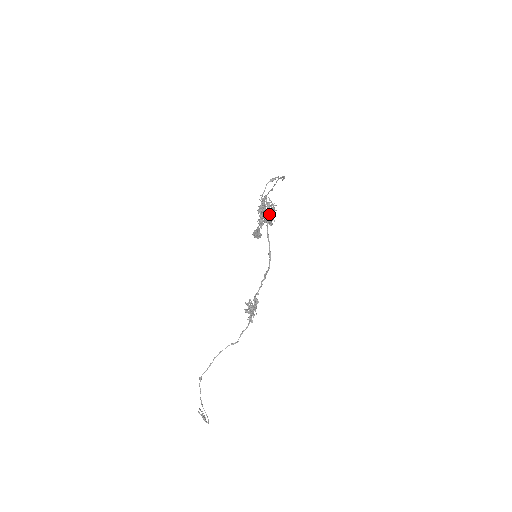
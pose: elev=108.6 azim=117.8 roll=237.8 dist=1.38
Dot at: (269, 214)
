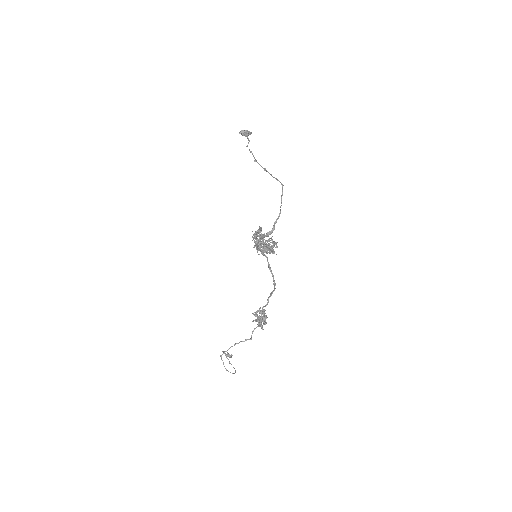
Dot at: occluded
